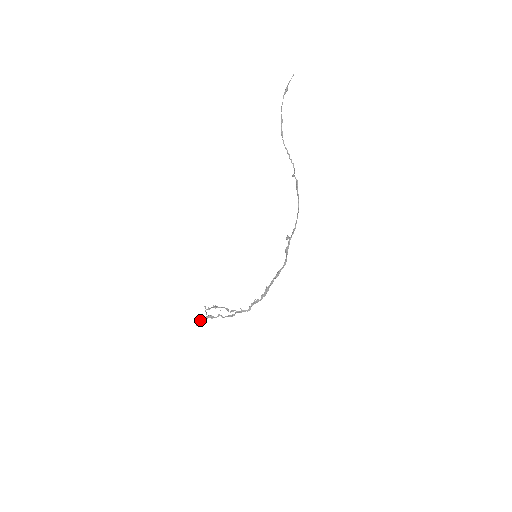
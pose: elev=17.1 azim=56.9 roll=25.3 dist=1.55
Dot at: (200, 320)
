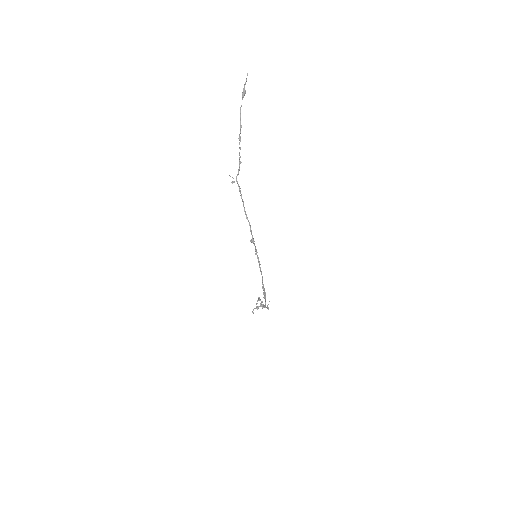
Dot at: occluded
